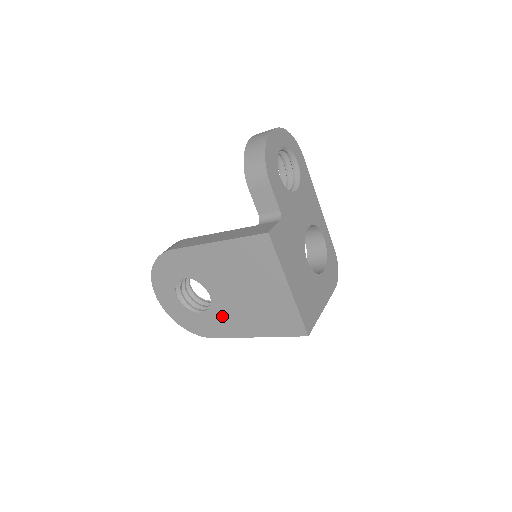
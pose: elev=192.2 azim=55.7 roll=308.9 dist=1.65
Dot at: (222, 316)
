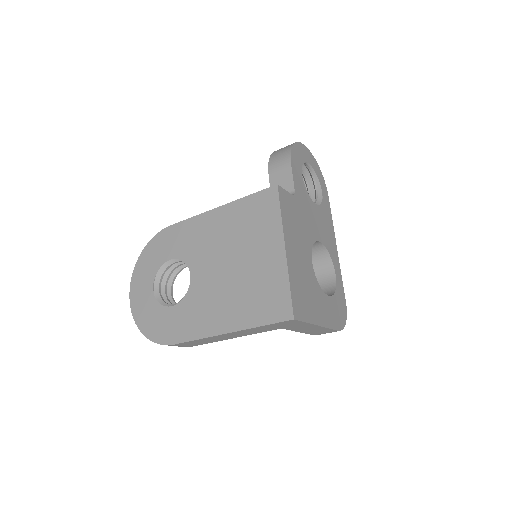
Dot at: (195, 306)
